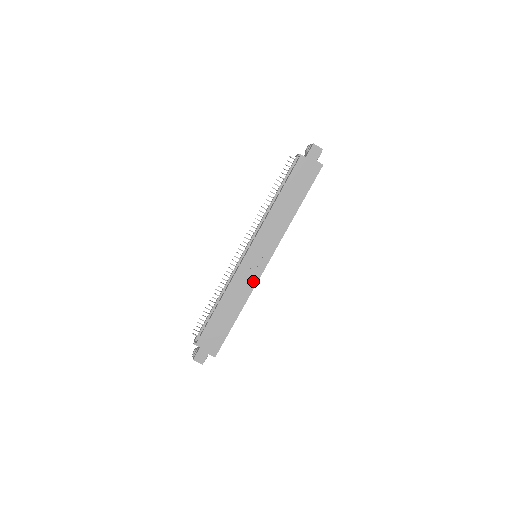
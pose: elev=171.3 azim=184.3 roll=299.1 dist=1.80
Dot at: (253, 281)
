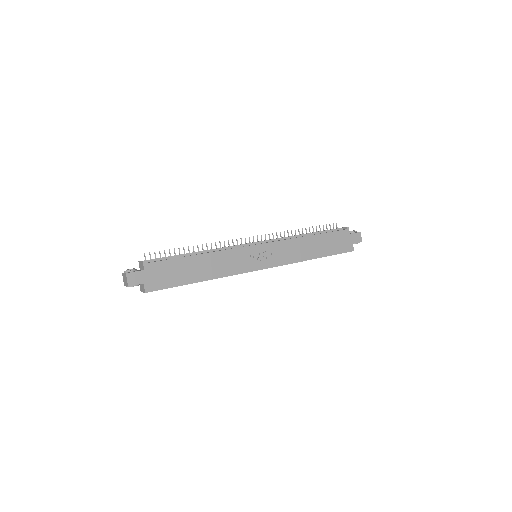
Dot at: (240, 269)
